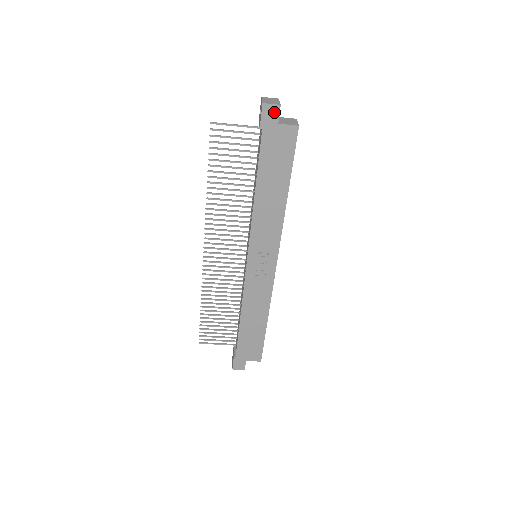
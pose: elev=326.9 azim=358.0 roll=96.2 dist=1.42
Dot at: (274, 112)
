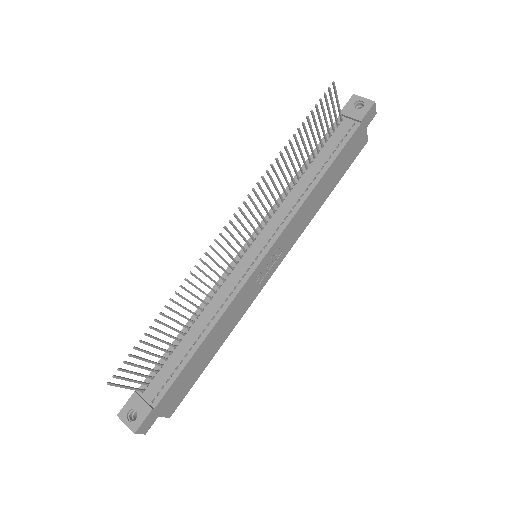
Dot at: (372, 116)
